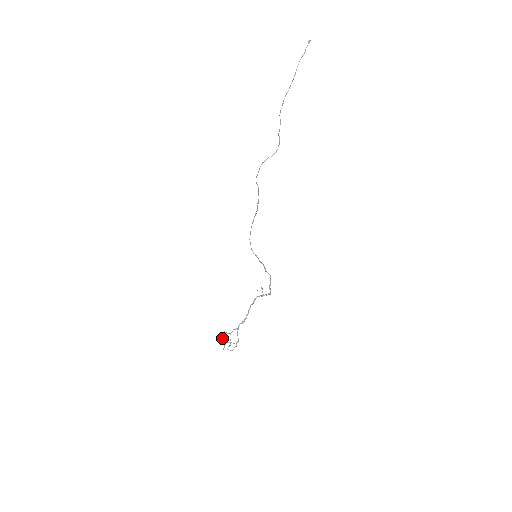
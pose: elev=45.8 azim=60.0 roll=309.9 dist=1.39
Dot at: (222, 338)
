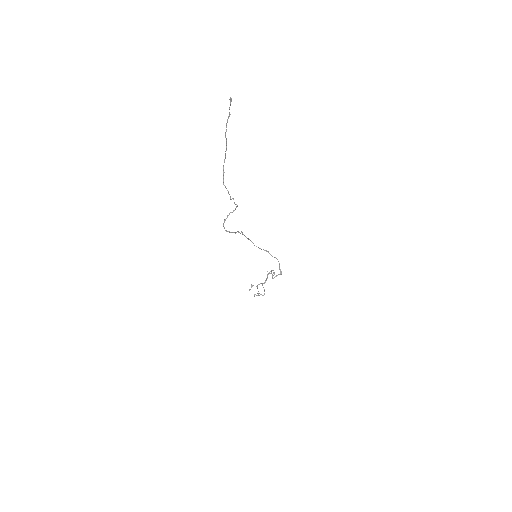
Dot at: occluded
